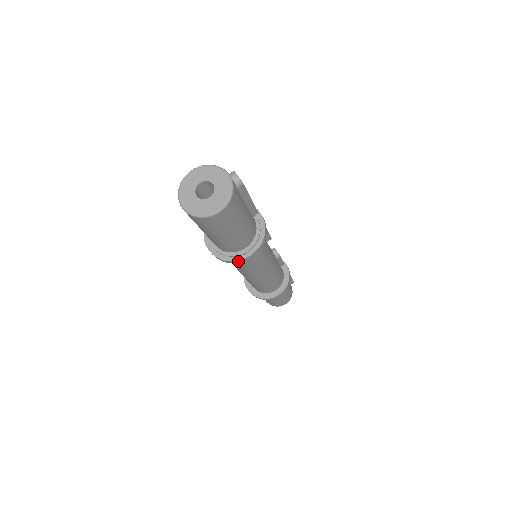
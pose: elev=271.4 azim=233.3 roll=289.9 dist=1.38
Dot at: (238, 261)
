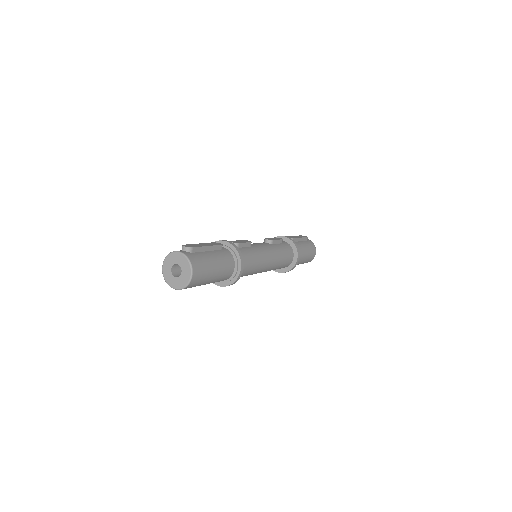
Dot at: (238, 279)
